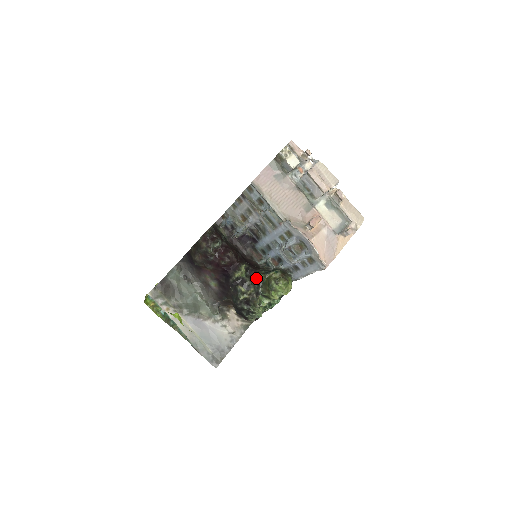
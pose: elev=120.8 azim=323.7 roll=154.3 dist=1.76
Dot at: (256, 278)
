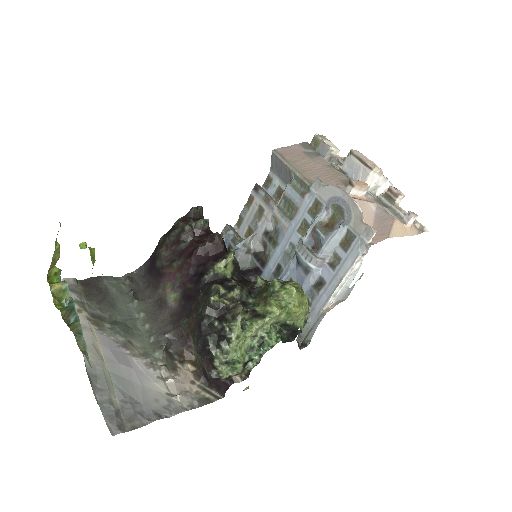
Dot at: (248, 285)
